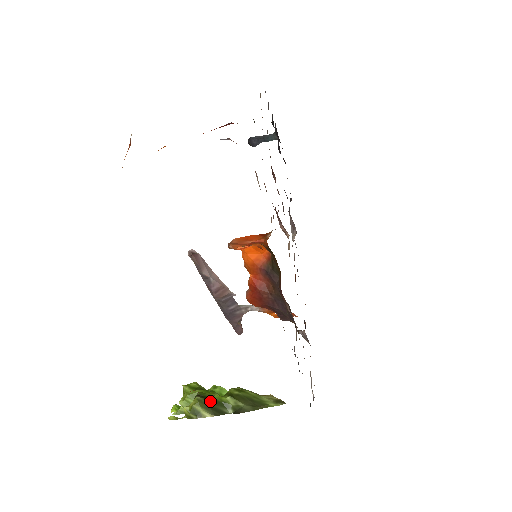
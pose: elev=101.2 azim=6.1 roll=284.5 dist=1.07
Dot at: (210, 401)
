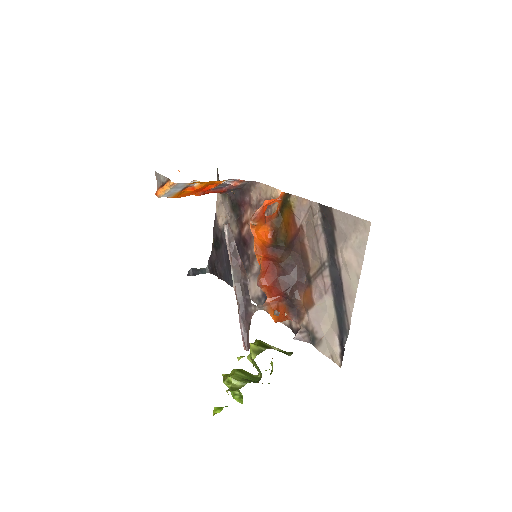
Dot at: occluded
